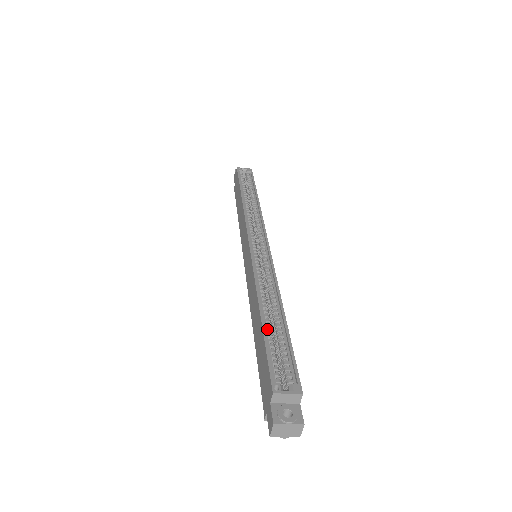
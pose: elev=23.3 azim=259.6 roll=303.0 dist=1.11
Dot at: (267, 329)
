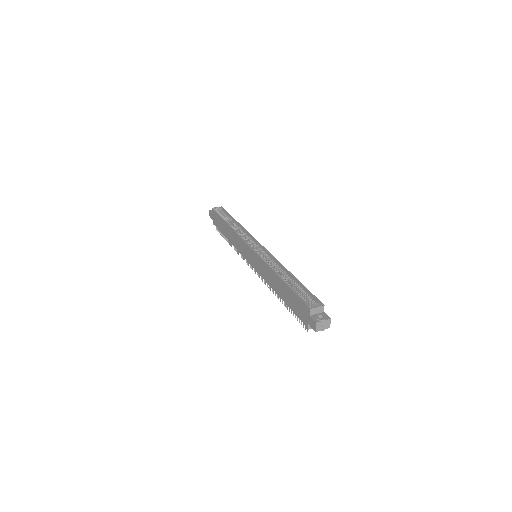
Dot at: (289, 285)
